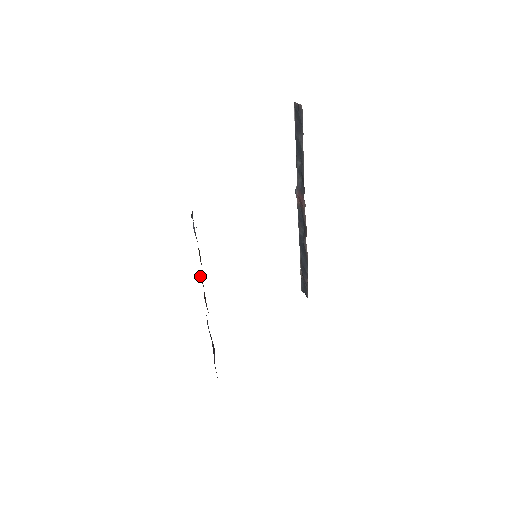
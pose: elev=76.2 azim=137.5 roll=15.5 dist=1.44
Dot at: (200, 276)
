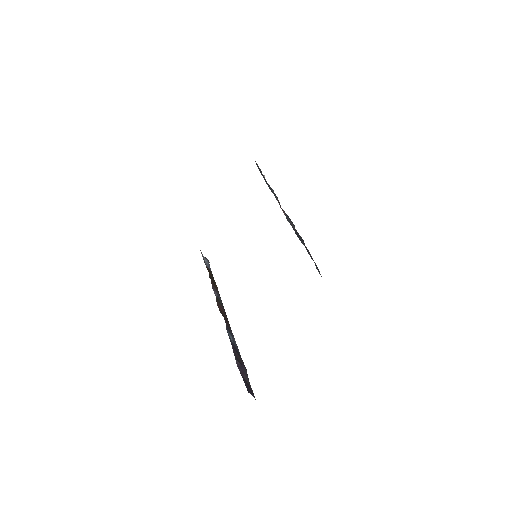
Dot at: (216, 295)
